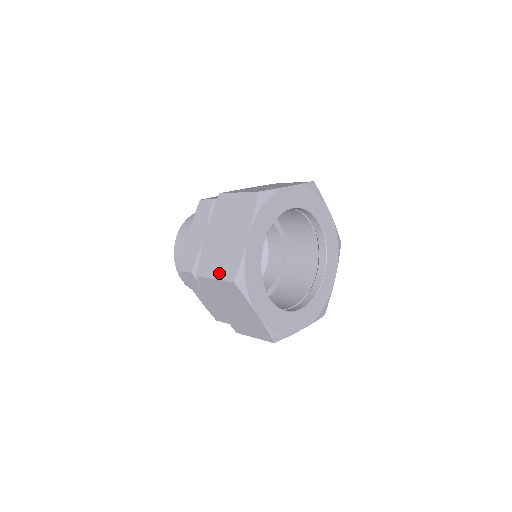
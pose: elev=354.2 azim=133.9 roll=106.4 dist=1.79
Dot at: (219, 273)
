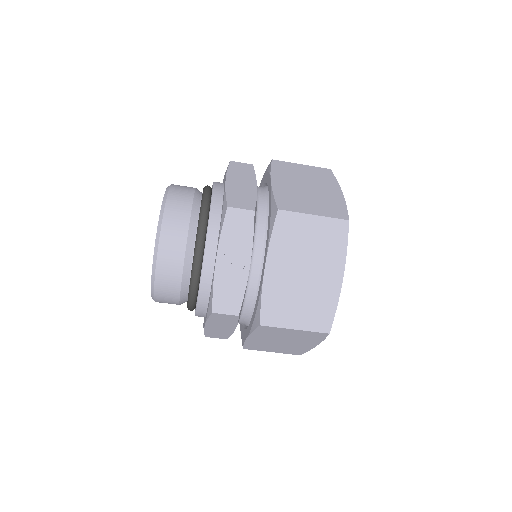
Dot at: occluded
